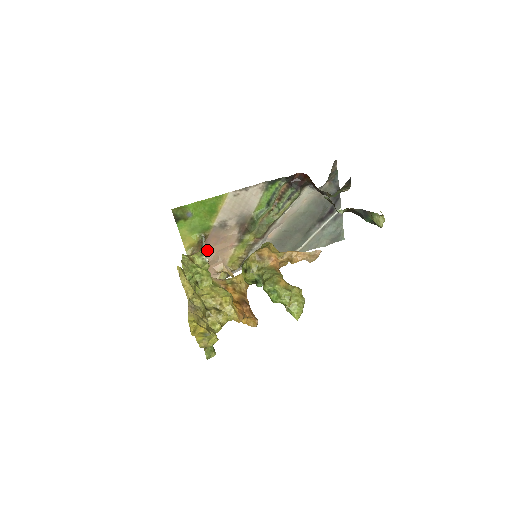
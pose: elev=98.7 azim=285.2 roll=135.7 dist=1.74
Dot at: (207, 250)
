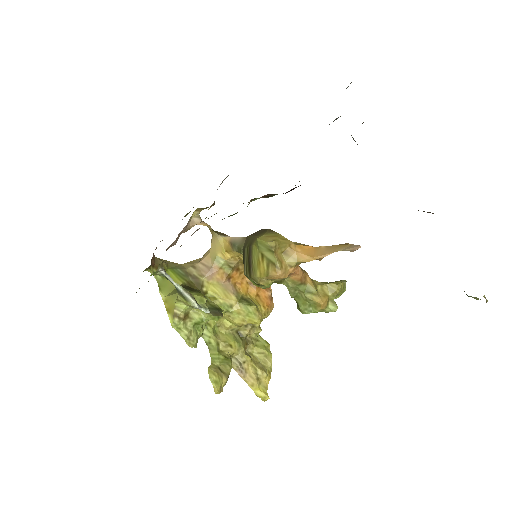
Dot at: occluded
